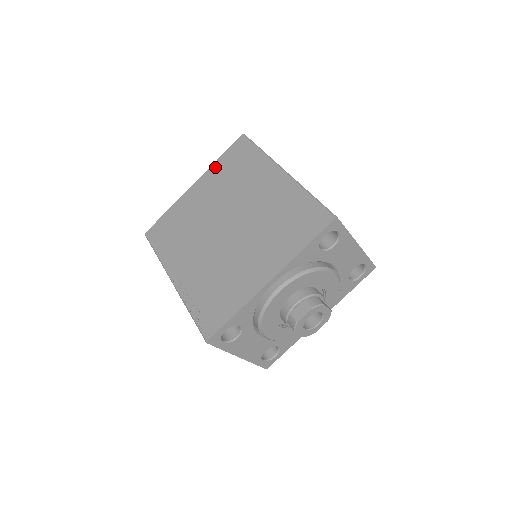
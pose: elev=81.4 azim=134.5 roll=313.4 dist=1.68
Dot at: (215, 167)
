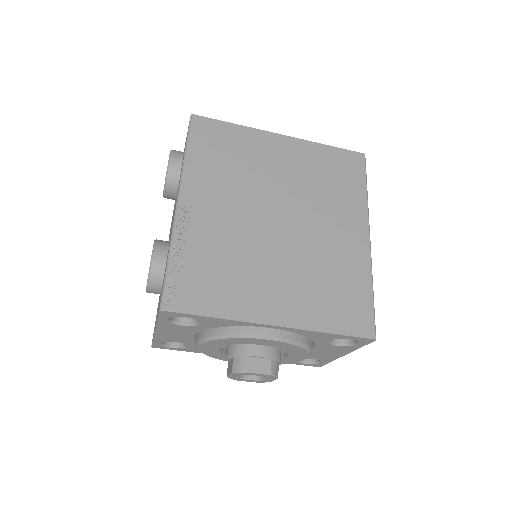
Dot at: (316, 148)
